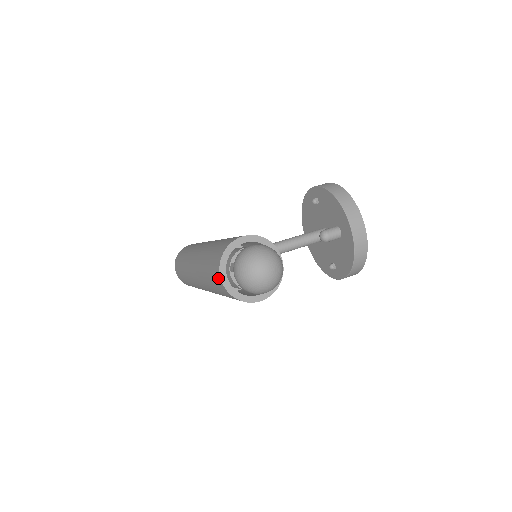
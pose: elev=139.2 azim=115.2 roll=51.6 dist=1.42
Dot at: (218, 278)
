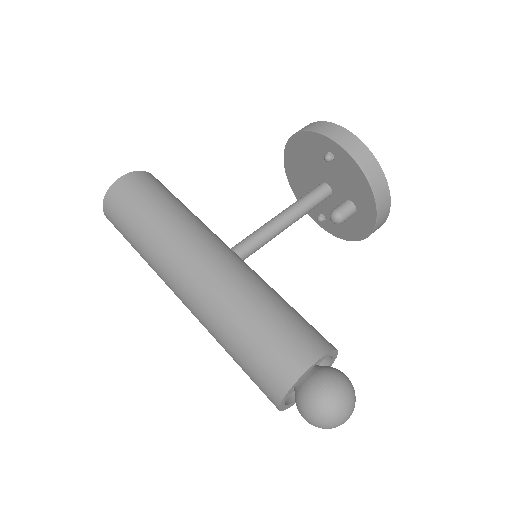
Dot at: (271, 401)
